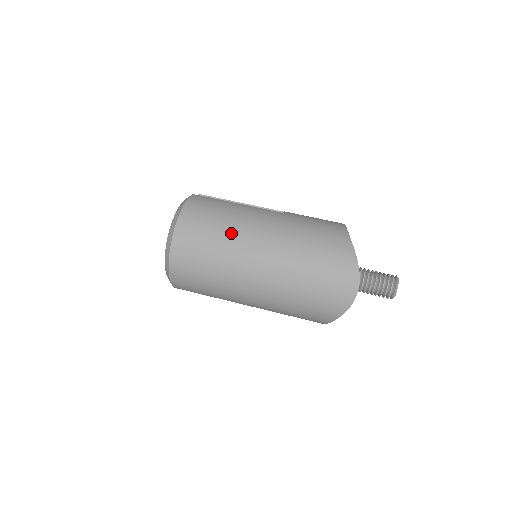
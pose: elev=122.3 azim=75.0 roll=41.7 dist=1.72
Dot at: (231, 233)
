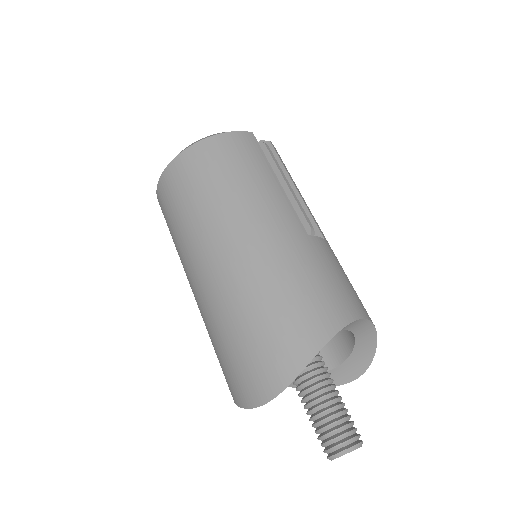
Dot at: (223, 202)
